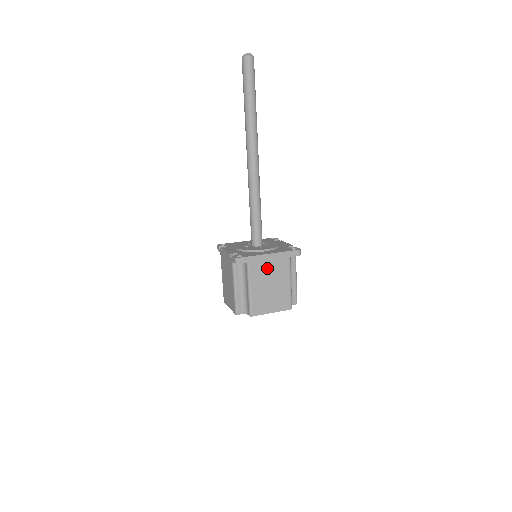
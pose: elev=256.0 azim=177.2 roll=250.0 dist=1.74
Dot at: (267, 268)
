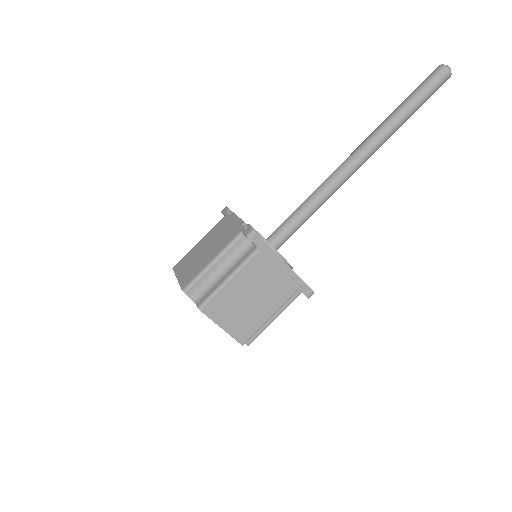
Dot at: (269, 276)
